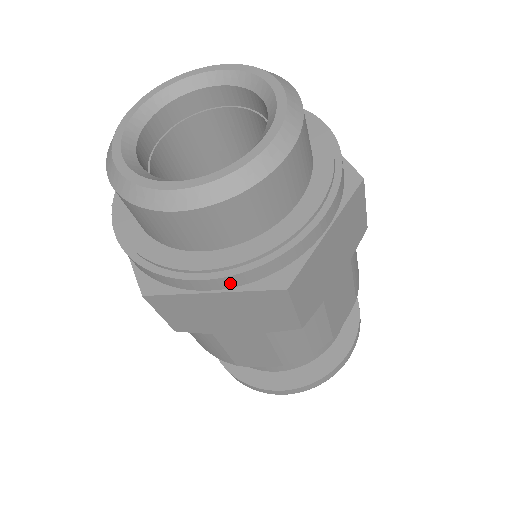
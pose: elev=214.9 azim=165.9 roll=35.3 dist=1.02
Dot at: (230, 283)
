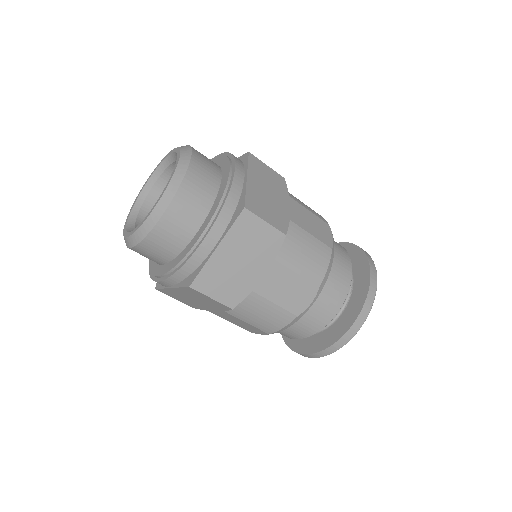
Dot at: (170, 283)
